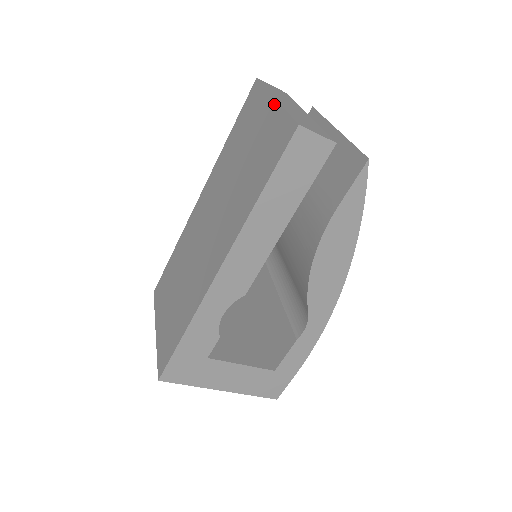
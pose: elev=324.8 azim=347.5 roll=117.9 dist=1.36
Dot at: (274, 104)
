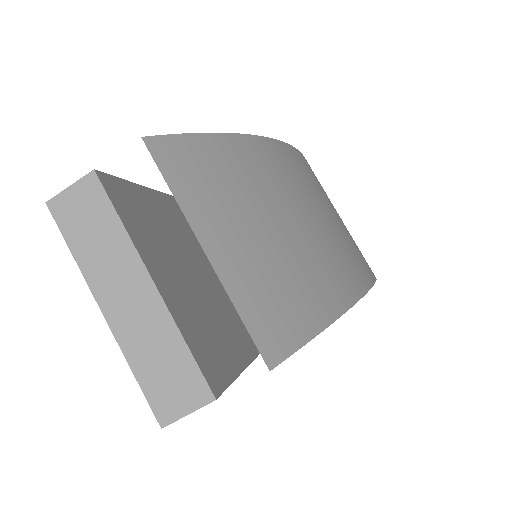
Dot at: (110, 323)
